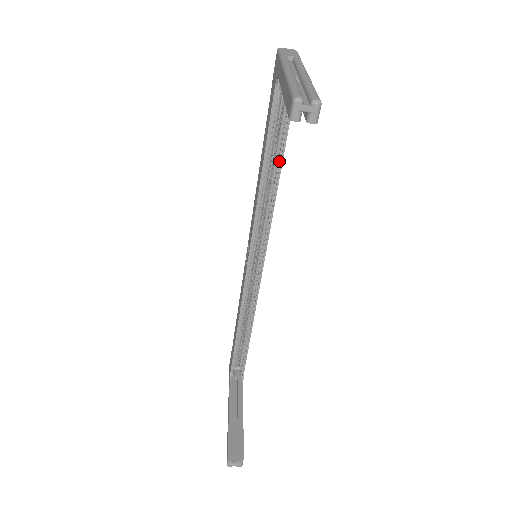
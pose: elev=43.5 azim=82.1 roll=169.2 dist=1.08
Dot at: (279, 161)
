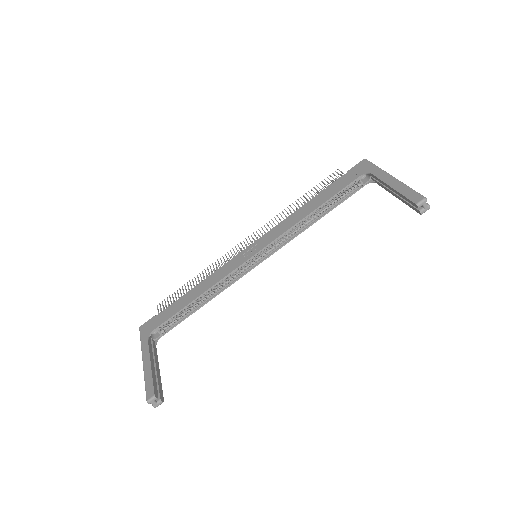
Dot at: (325, 212)
